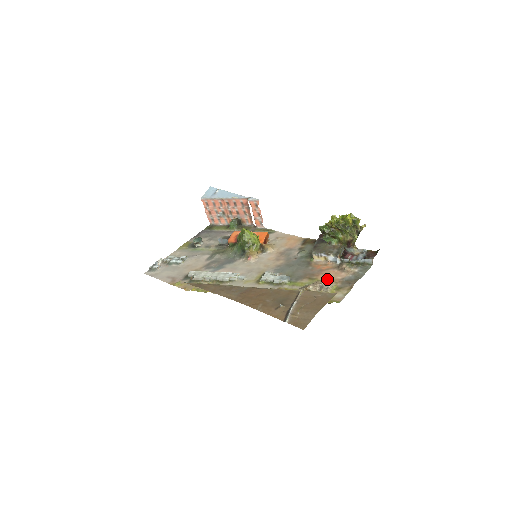
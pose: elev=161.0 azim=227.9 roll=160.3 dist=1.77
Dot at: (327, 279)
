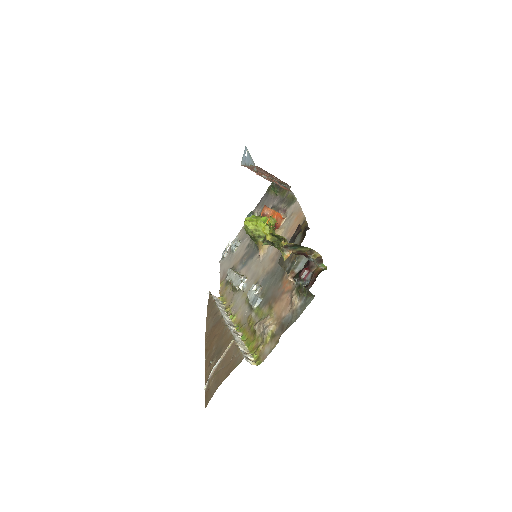
Dot at: (276, 313)
